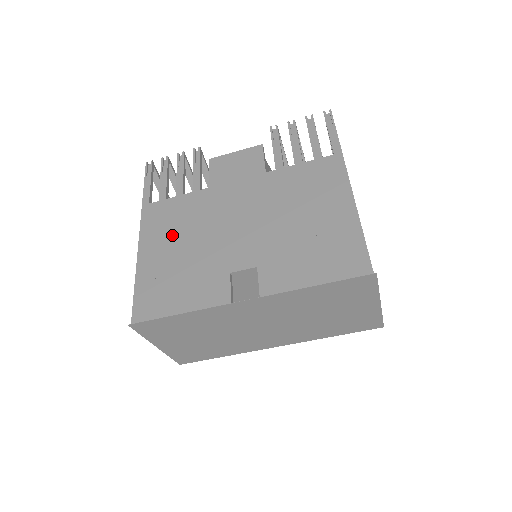
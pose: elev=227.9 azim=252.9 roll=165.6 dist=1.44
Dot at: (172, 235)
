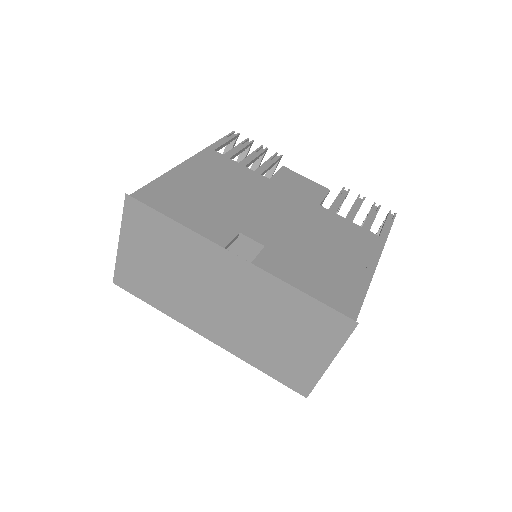
Dot at: (215, 178)
